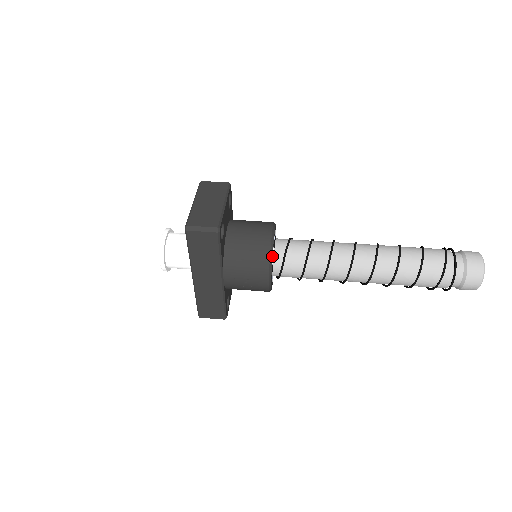
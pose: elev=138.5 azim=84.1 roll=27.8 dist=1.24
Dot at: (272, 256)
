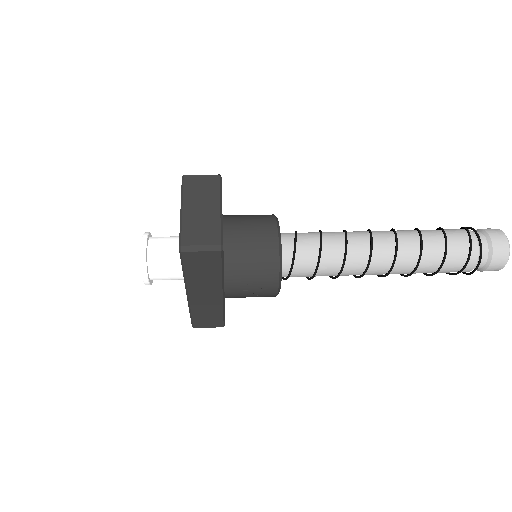
Dot at: (281, 262)
